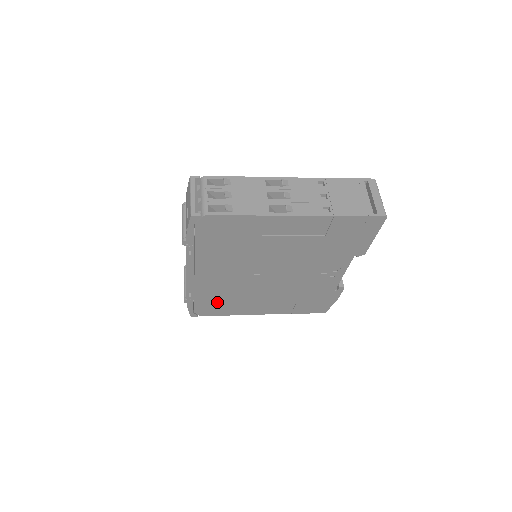
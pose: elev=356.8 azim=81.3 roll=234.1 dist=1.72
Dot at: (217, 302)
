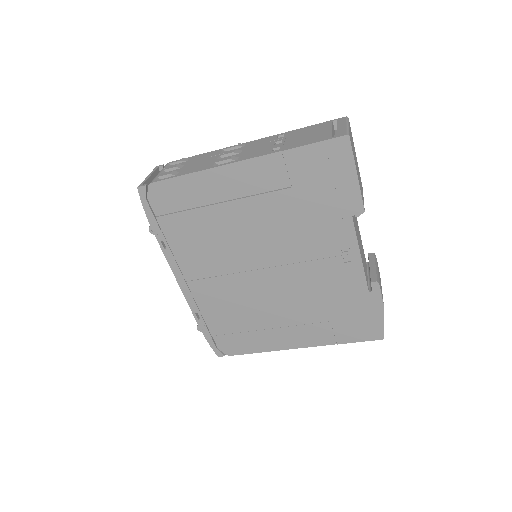
Dot at: (233, 327)
